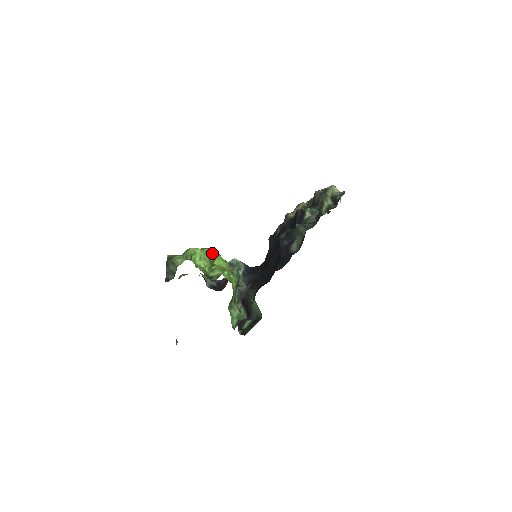
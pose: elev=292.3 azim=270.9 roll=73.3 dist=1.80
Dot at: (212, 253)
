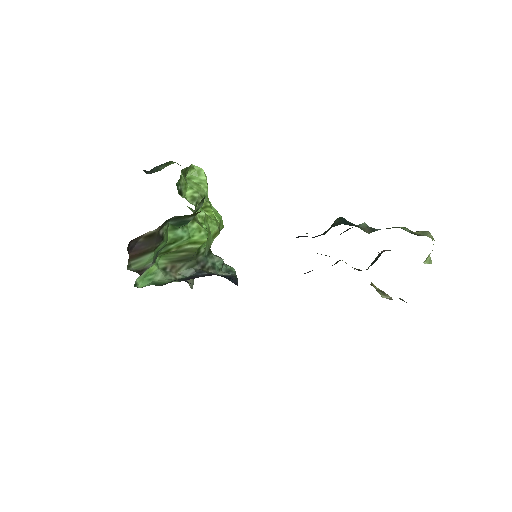
Dot at: (215, 209)
